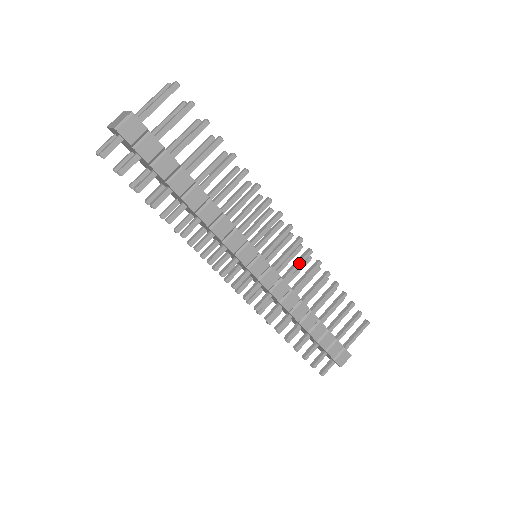
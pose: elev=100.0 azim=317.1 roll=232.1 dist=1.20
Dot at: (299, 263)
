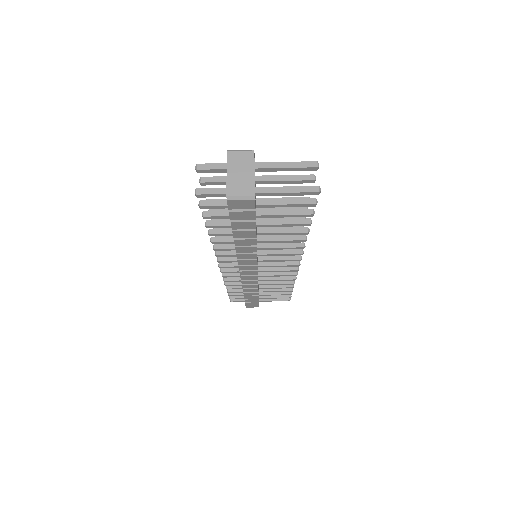
Dot at: (280, 275)
